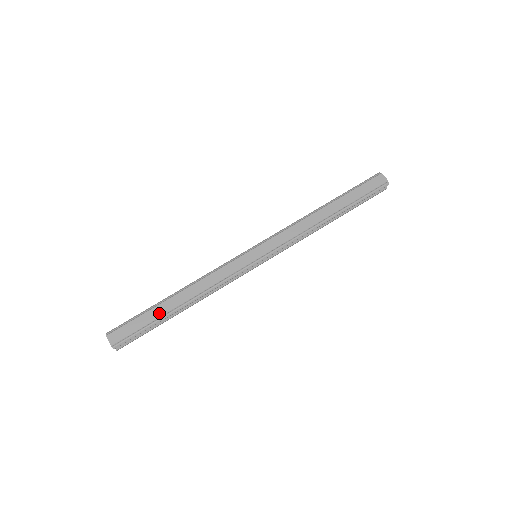
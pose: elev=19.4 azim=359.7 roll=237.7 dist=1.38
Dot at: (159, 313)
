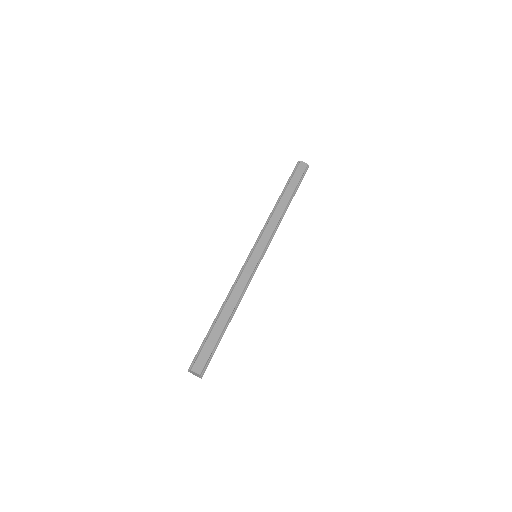
Dot at: (219, 331)
